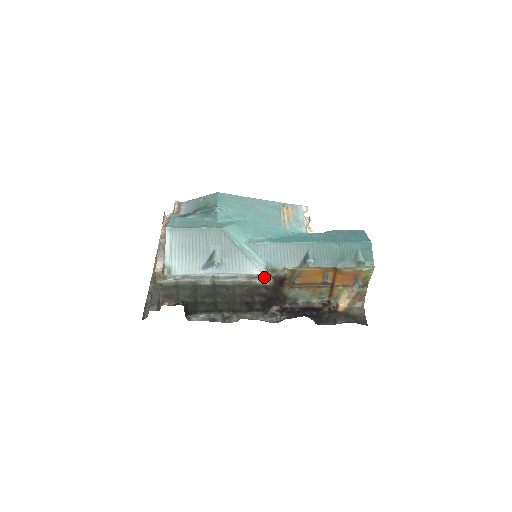
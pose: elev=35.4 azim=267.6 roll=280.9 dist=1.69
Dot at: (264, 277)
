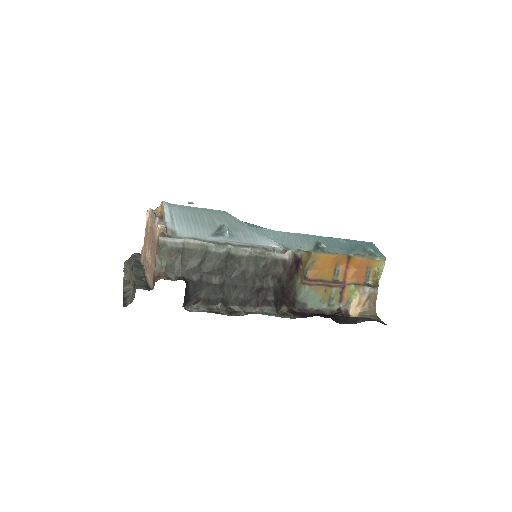
Dot at: (281, 253)
